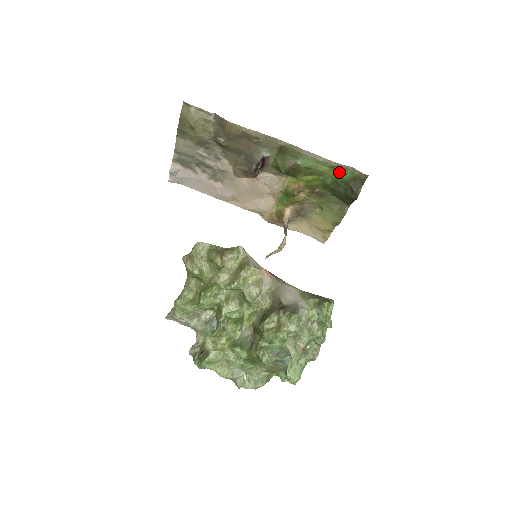
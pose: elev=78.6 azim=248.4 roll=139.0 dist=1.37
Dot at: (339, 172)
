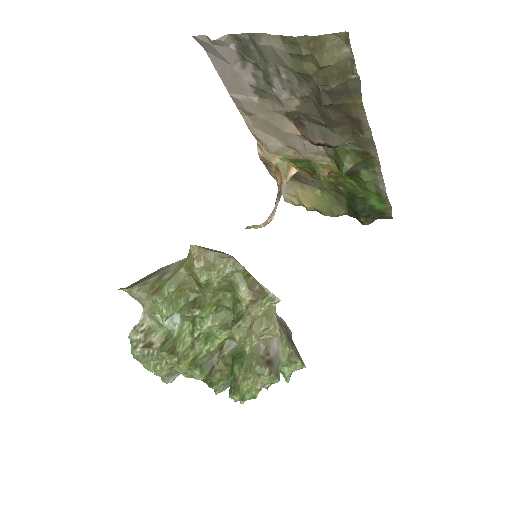
Dot at: (378, 199)
